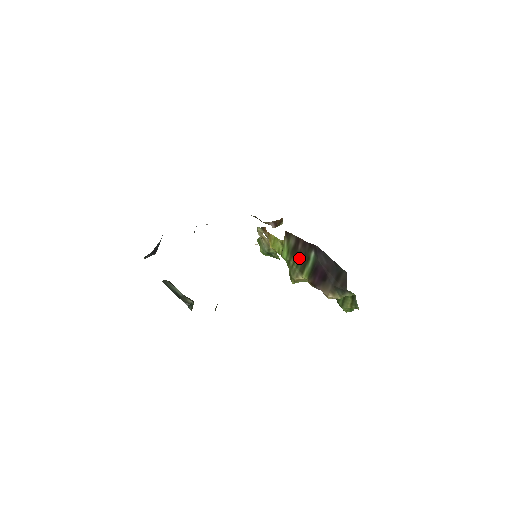
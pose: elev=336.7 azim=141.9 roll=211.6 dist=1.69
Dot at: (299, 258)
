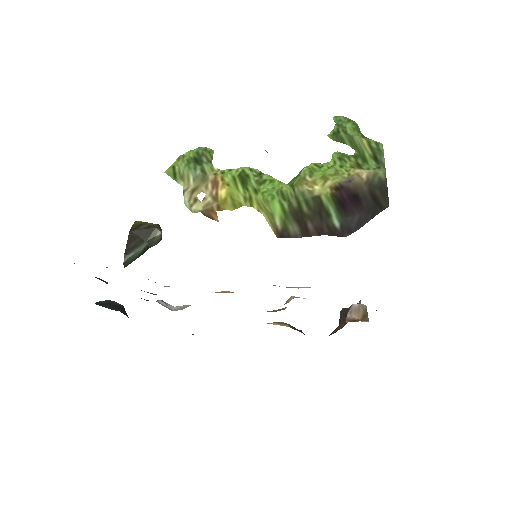
Dot at: occluded
